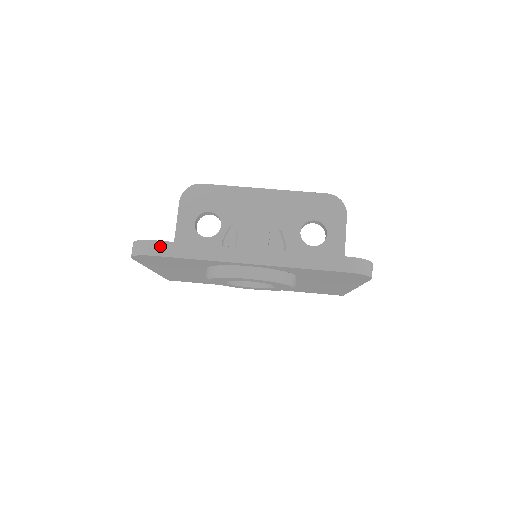
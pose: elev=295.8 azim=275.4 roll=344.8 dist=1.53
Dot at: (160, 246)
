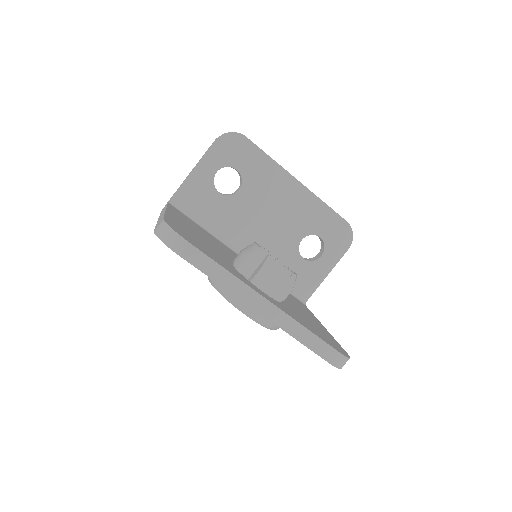
Dot at: (190, 250)
